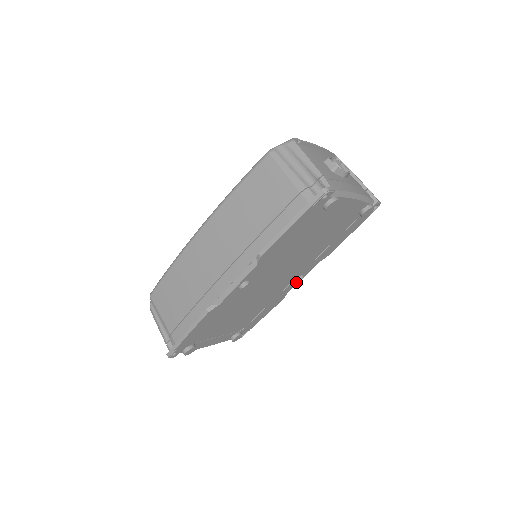
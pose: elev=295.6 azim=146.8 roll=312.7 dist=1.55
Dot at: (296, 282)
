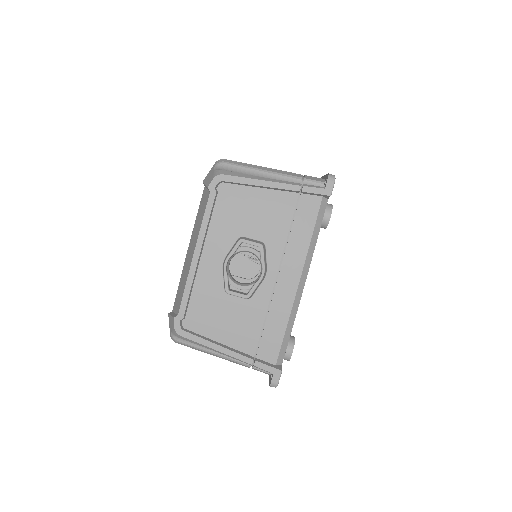
Dot at: occluded
